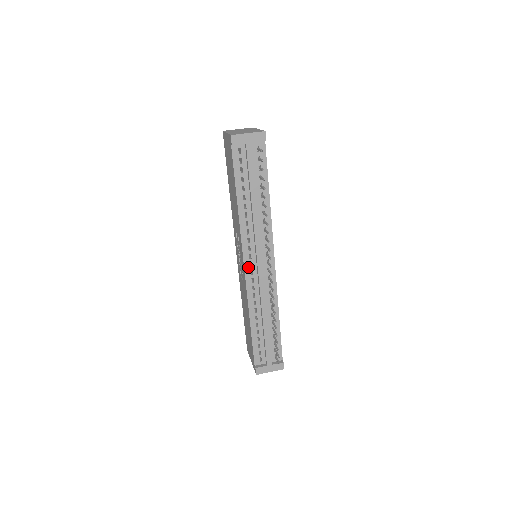
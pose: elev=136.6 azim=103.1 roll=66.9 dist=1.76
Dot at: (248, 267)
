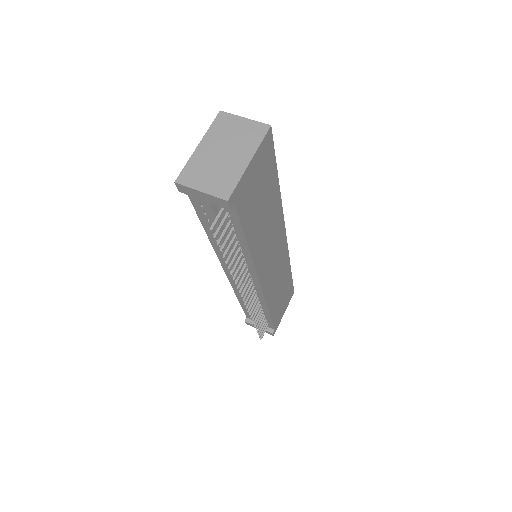
Dot at: occluded
